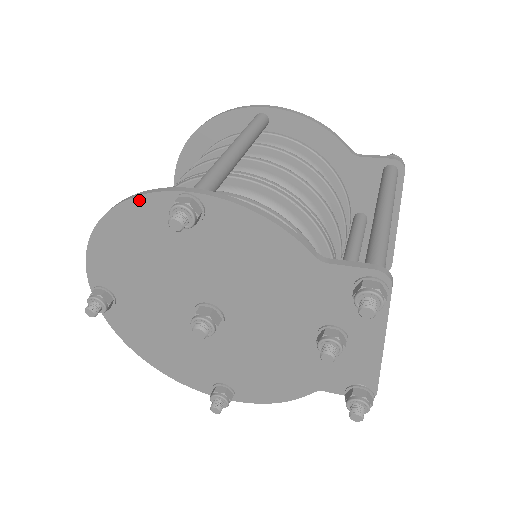
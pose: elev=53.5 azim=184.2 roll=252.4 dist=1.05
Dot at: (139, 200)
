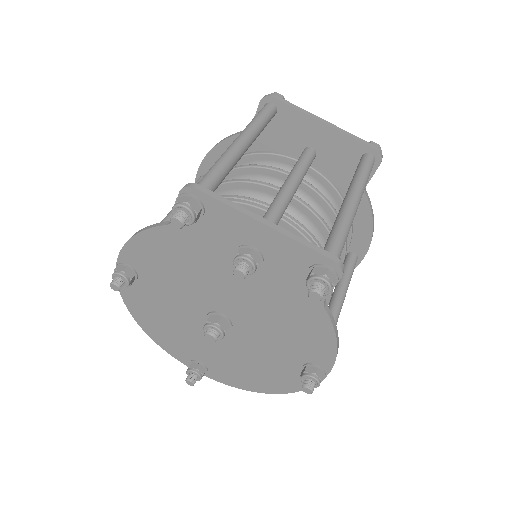
Dot at: (122, 293)
